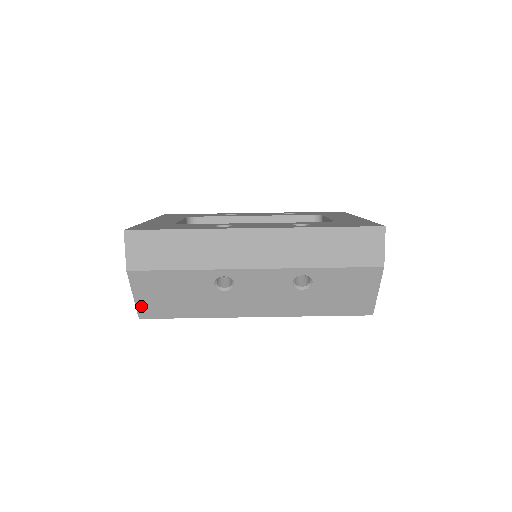
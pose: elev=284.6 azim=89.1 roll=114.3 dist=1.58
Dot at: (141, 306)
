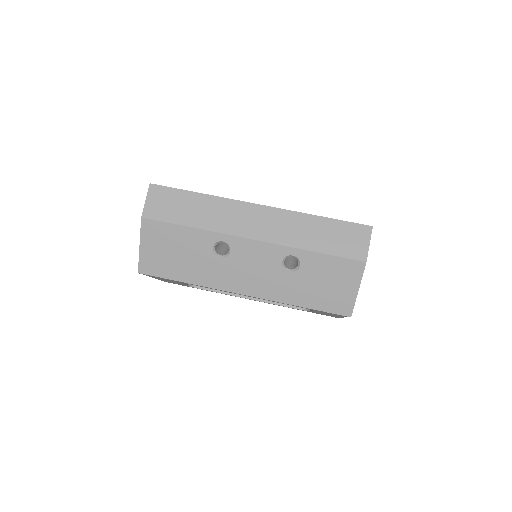
Dot at: (144, 259)
